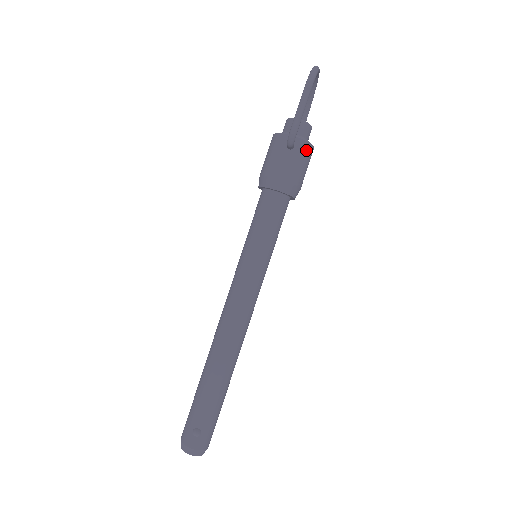
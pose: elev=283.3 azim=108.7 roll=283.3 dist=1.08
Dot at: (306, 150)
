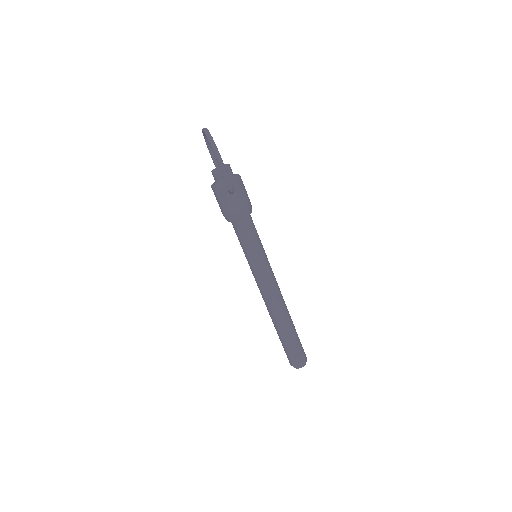
Dot at: (239, 183)
